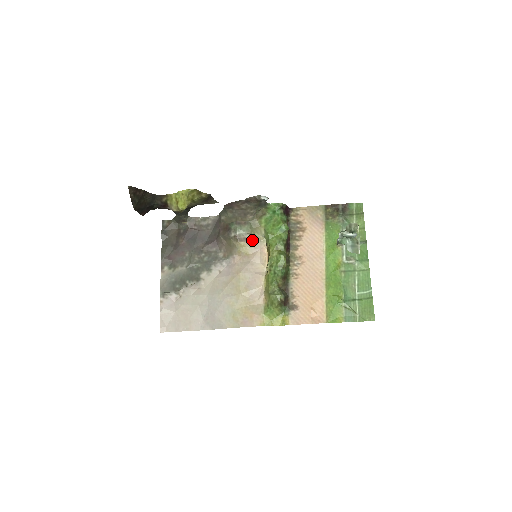
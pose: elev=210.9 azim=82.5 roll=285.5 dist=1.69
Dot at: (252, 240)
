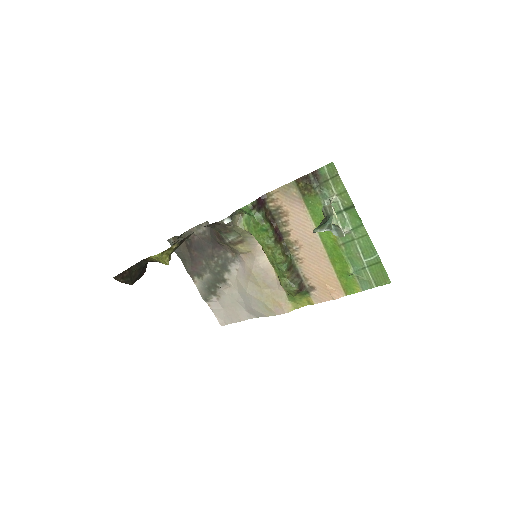
Dot at: (246, 240)
